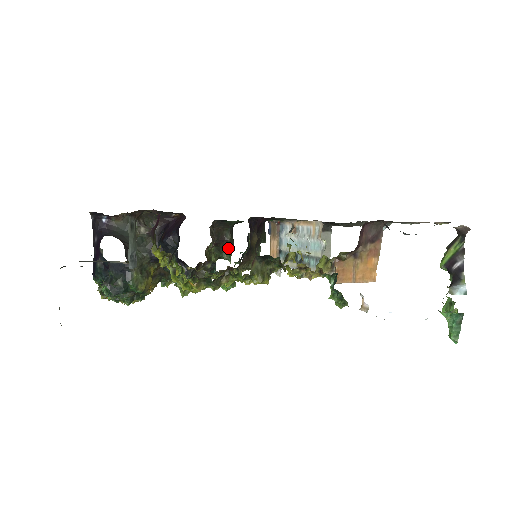
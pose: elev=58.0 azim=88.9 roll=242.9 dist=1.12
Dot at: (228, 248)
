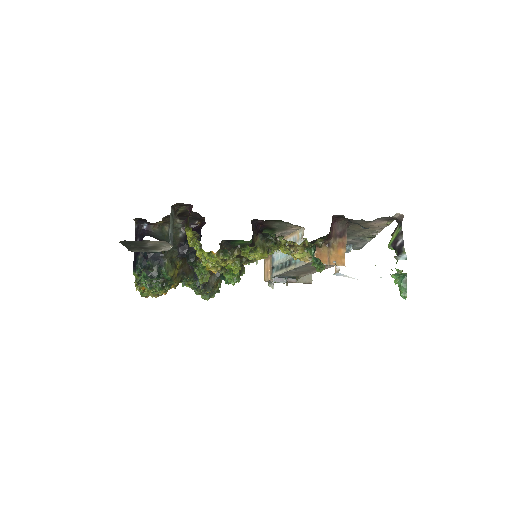
Dot at: occluded
